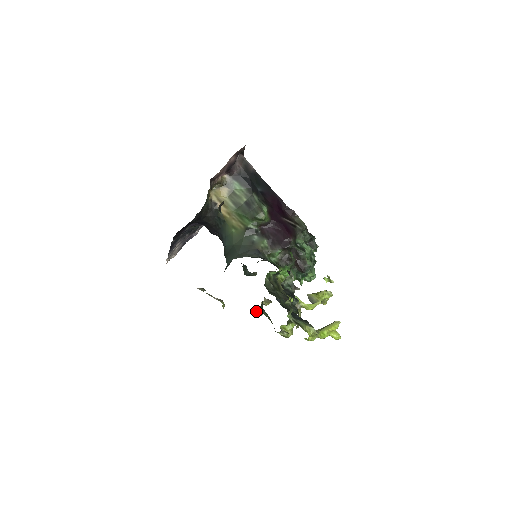
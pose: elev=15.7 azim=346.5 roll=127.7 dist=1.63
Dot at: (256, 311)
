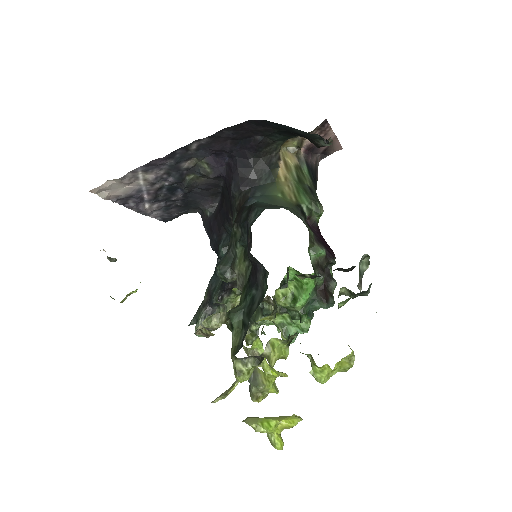
Dot at: (216, 313)
